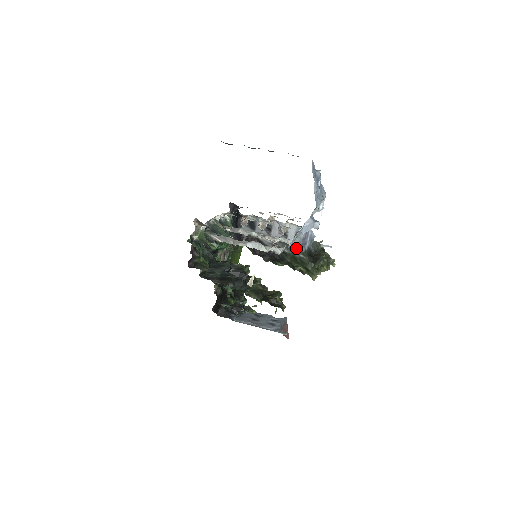
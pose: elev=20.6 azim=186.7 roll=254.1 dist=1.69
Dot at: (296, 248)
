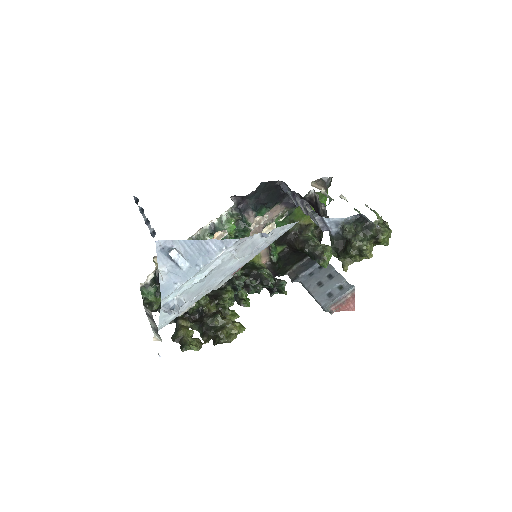
Dot at: occluded
